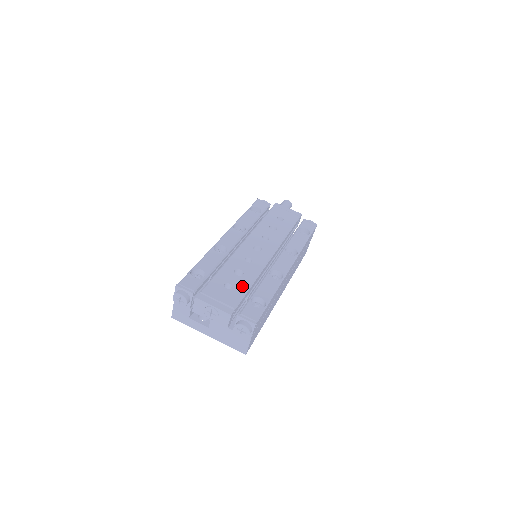
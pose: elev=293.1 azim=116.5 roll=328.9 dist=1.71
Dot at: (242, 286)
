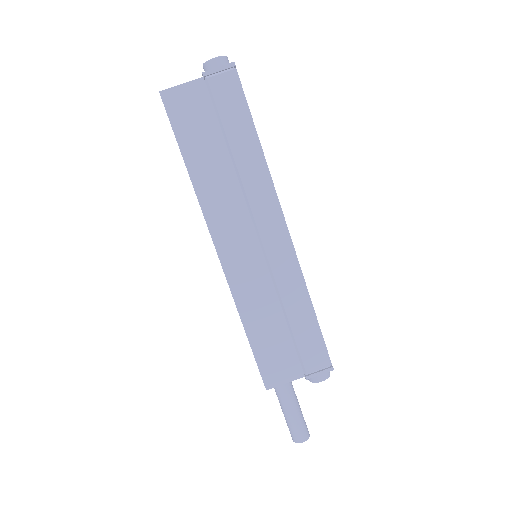
Dot at: occluded
